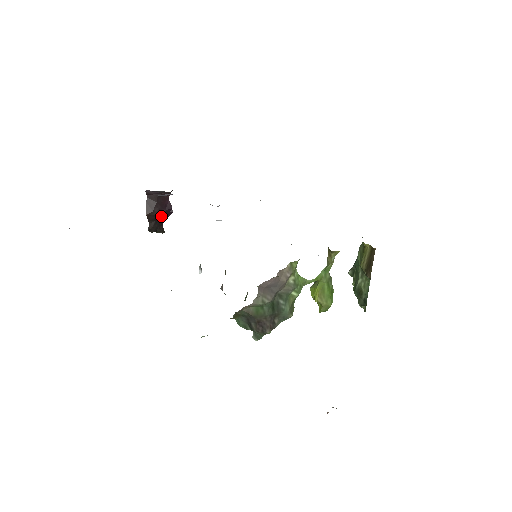
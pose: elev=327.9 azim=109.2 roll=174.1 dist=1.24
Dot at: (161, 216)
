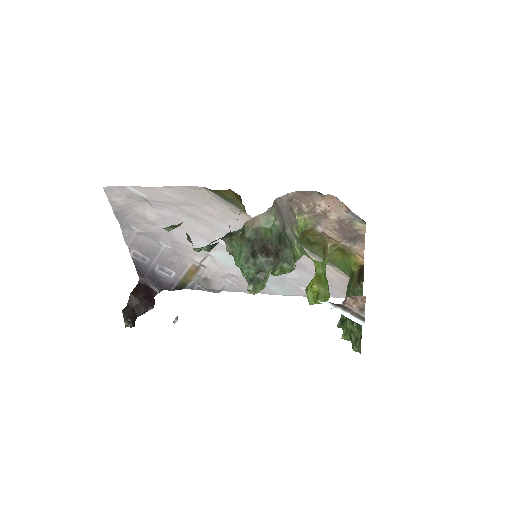
Dot at: (141, 305)
